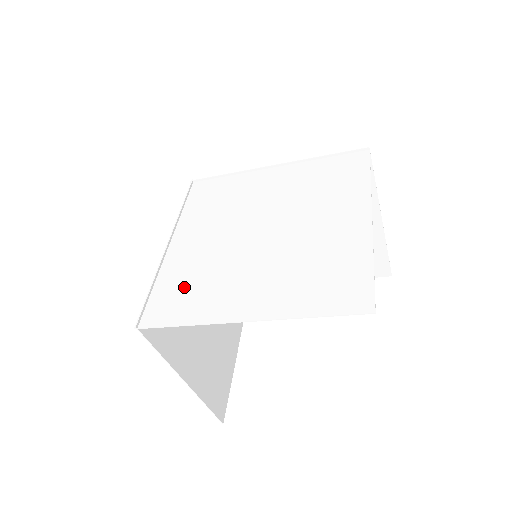
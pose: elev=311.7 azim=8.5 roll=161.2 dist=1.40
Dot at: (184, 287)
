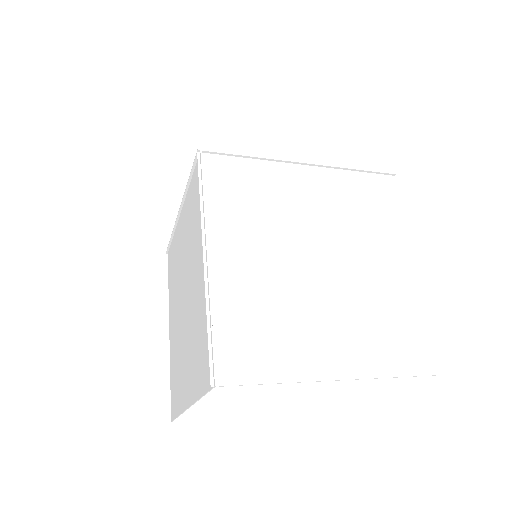
Dot at: (256, 327)
